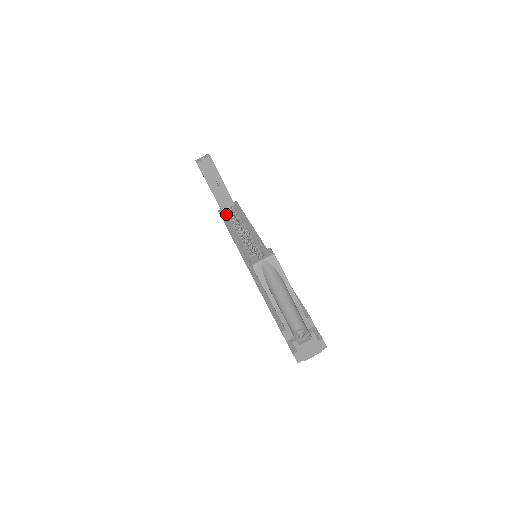
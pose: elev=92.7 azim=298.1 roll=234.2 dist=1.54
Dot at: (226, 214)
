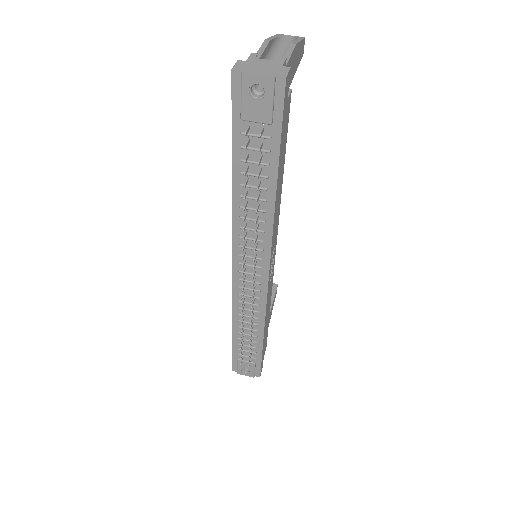
Dot at: occluded
